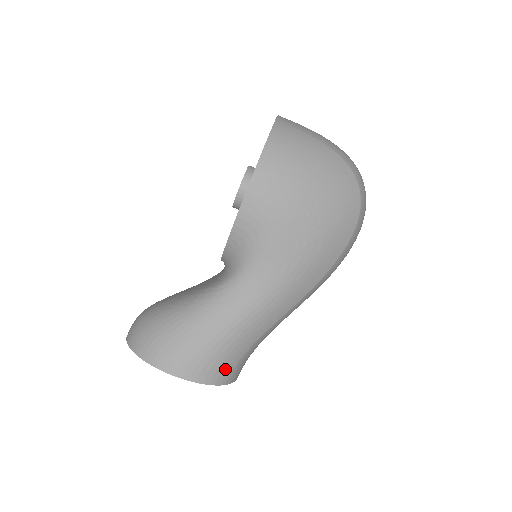
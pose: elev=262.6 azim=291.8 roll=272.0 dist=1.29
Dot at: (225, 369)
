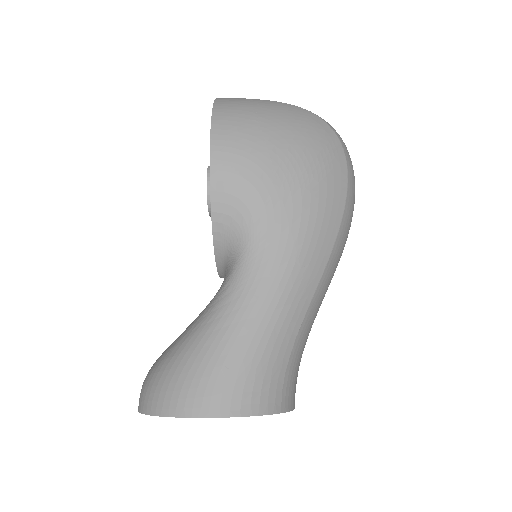
Dot at: (271, 388)
